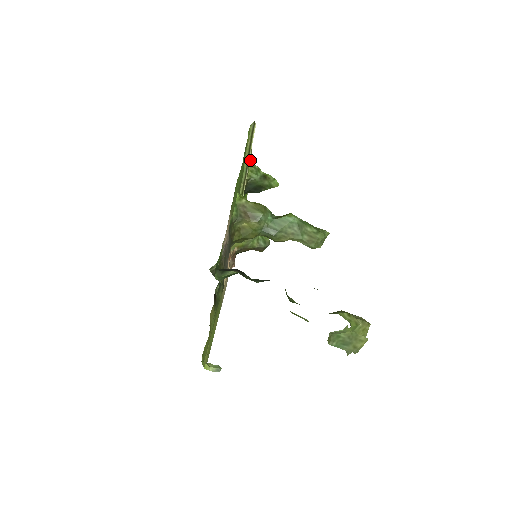
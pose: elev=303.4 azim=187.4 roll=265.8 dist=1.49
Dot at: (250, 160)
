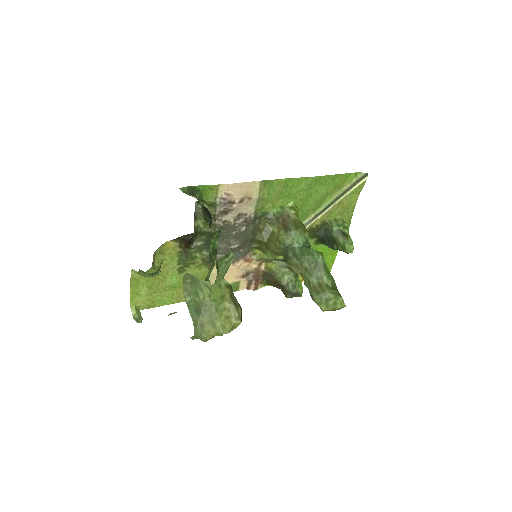
Dot at: (345, 214)
